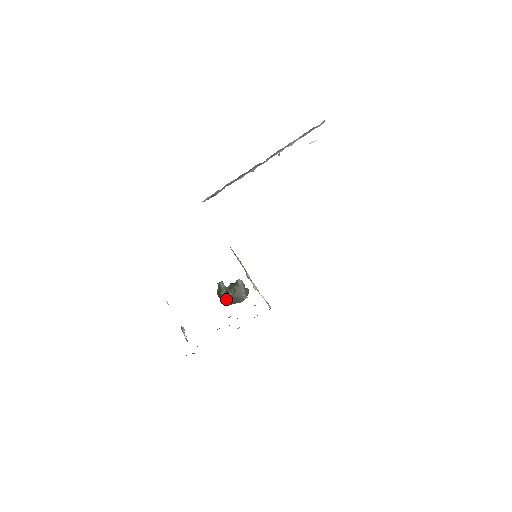
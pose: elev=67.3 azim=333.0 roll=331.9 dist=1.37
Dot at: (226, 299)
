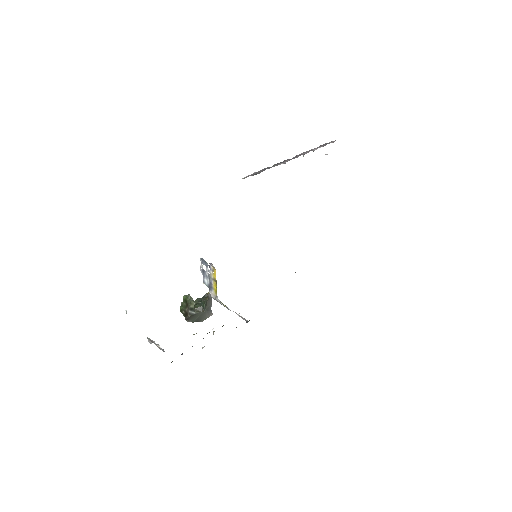
Dot at: (199, 310)
